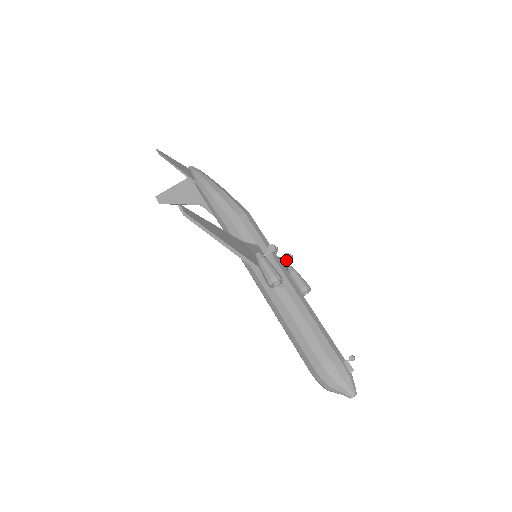
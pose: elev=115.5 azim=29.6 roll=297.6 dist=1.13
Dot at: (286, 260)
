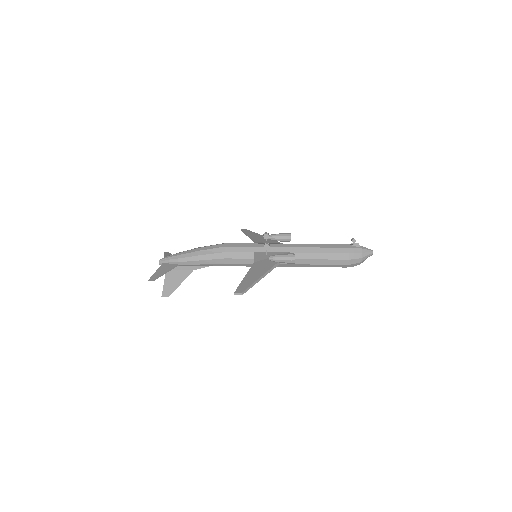
Dot at: occluded
